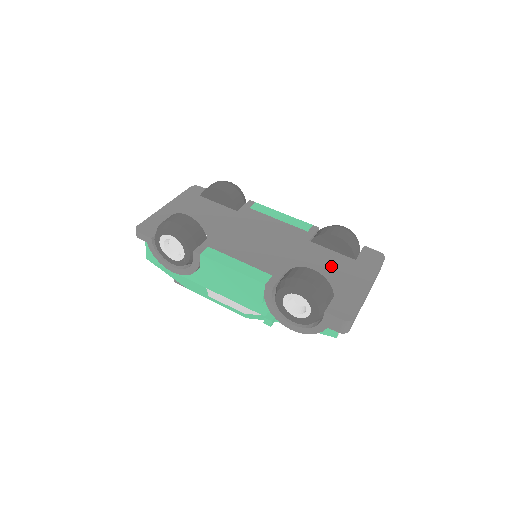
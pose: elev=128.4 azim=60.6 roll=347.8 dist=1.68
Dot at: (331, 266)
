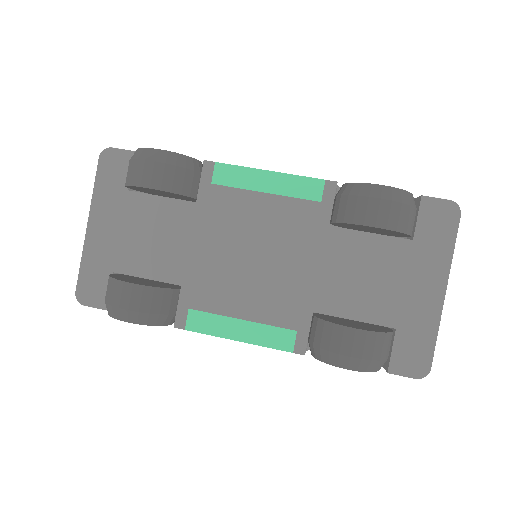
Dot at: (377, 273)
